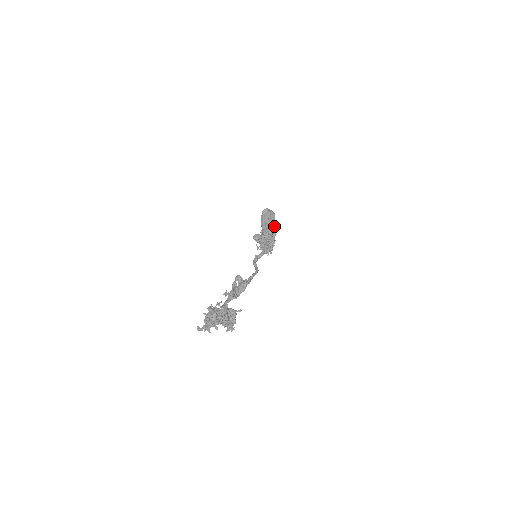
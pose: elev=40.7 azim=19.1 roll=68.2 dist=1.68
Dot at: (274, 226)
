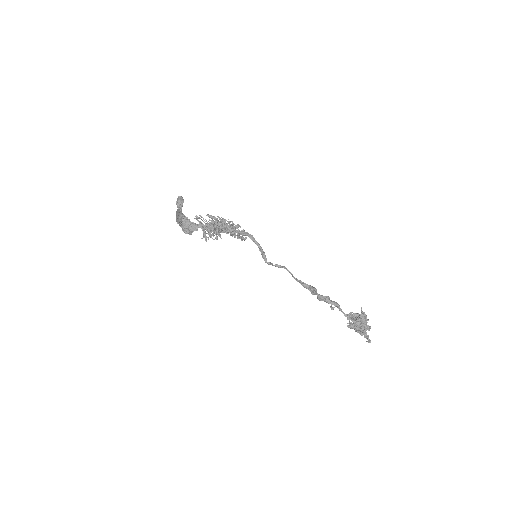
Dot at: occluded
